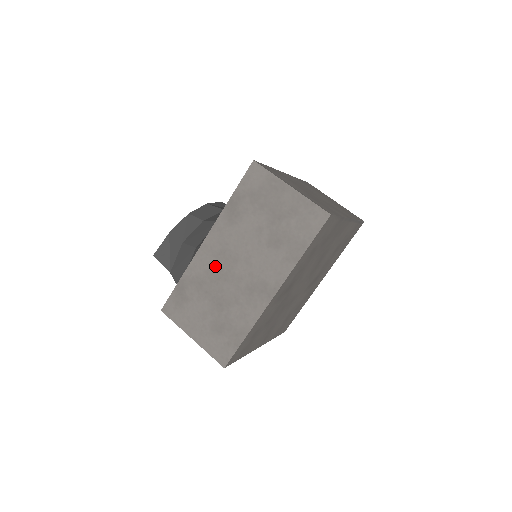
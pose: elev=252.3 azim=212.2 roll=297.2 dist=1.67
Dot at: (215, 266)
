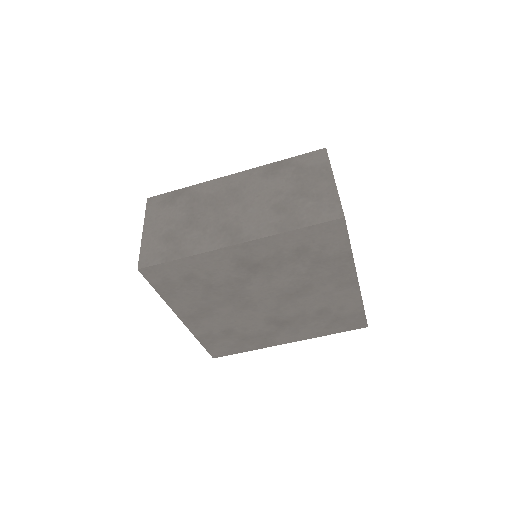
Dot at: (219, 195)
